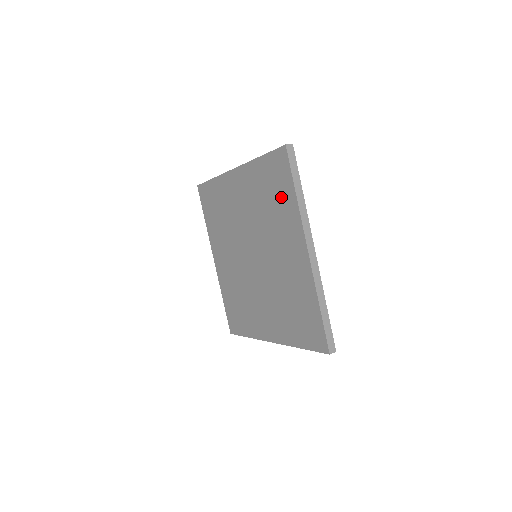
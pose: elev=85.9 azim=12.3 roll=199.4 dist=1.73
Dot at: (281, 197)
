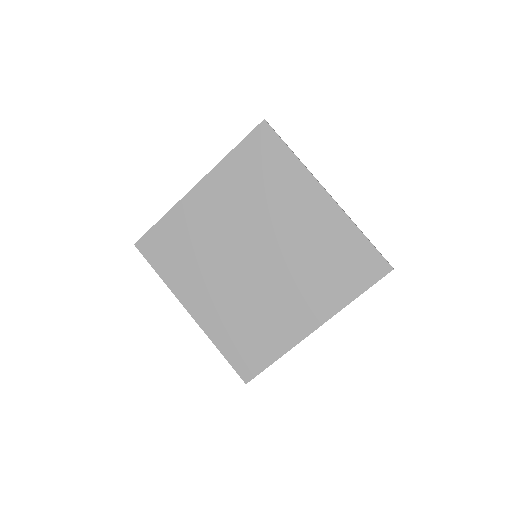
Dot at: (343, 279)
